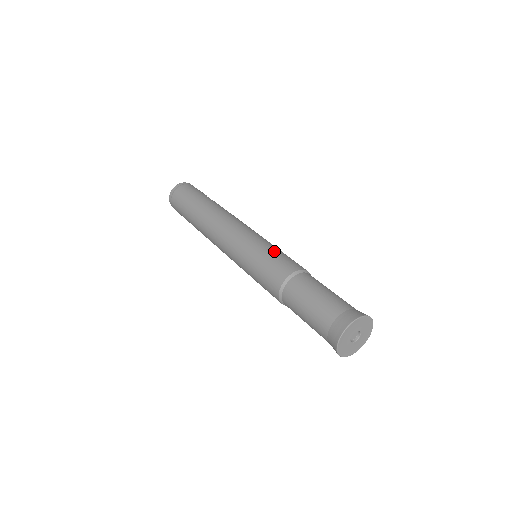
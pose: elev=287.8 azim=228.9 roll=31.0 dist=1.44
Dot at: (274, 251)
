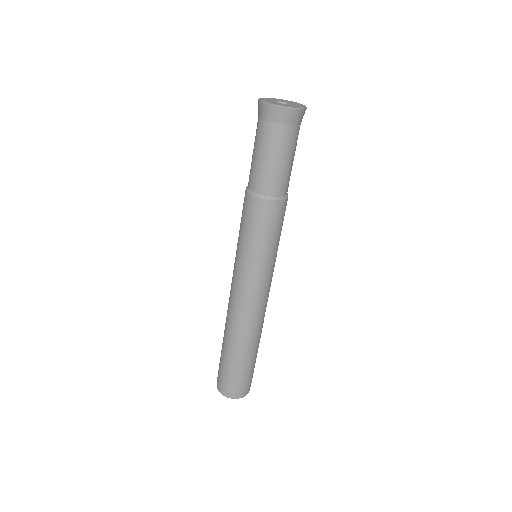
Dot at: occluded
